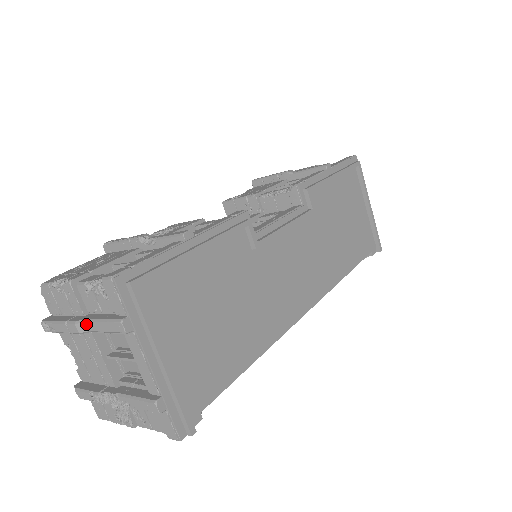
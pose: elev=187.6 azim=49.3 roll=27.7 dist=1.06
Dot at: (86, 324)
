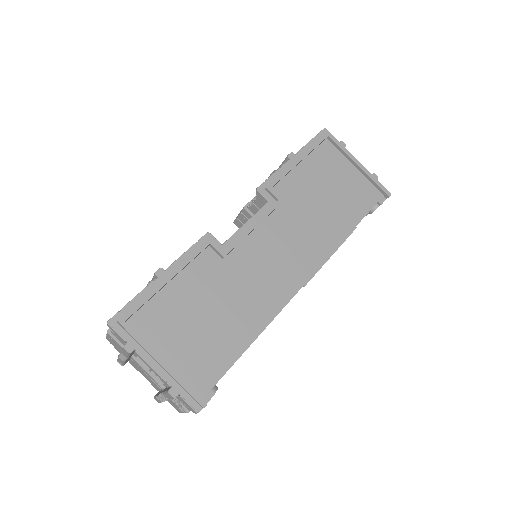
Dot at: (123, 354)
